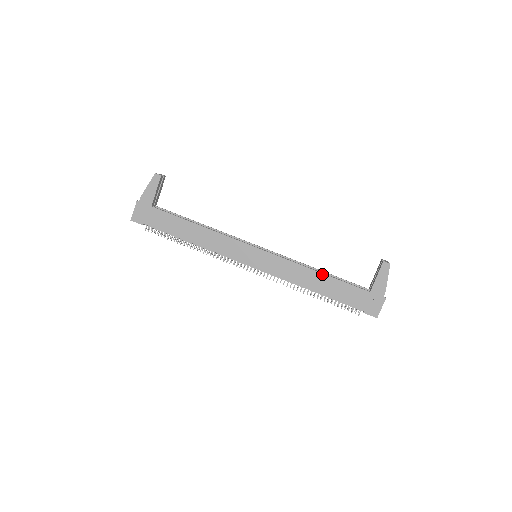
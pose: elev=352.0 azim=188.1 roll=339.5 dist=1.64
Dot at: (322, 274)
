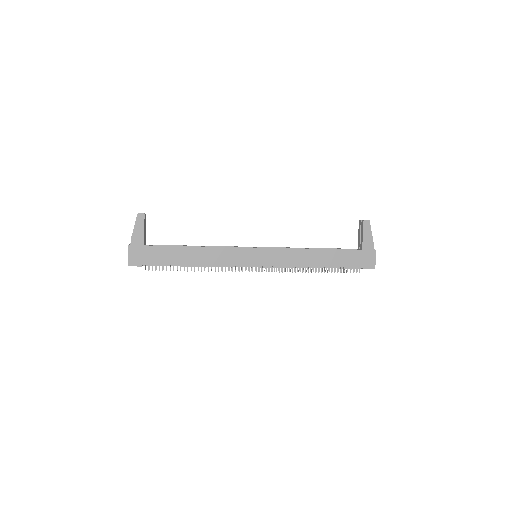
Dot at: (319, 250)
